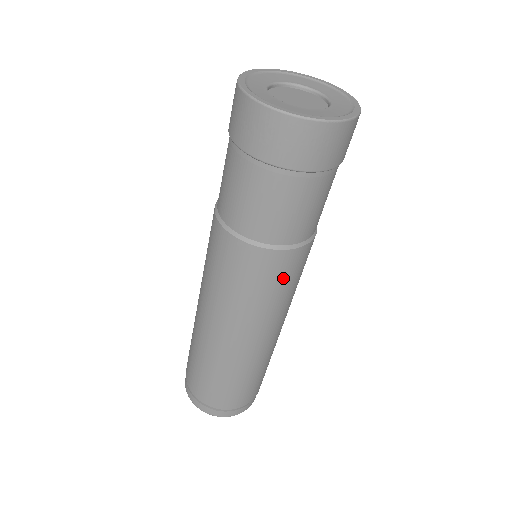
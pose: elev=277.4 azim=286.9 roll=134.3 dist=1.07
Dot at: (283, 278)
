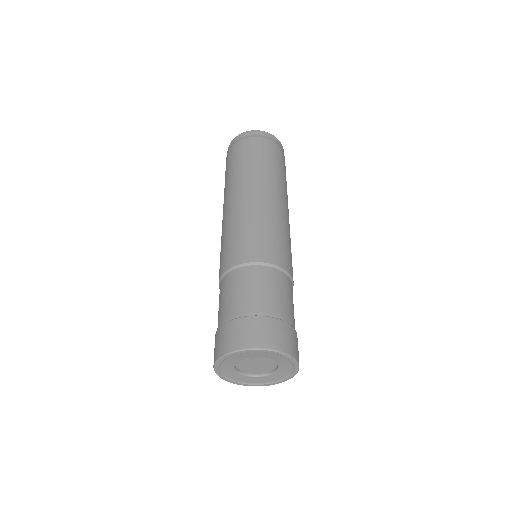
Dot at: occluded
